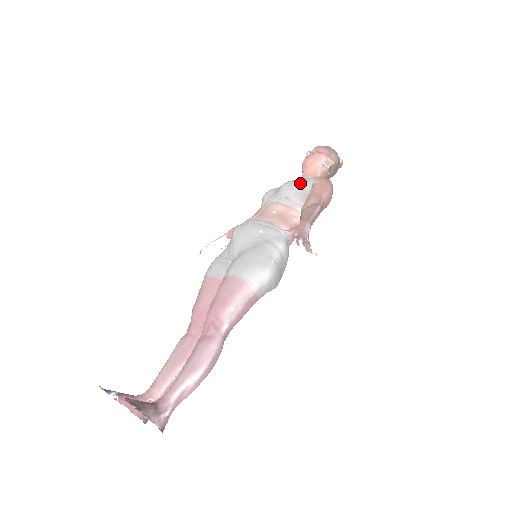
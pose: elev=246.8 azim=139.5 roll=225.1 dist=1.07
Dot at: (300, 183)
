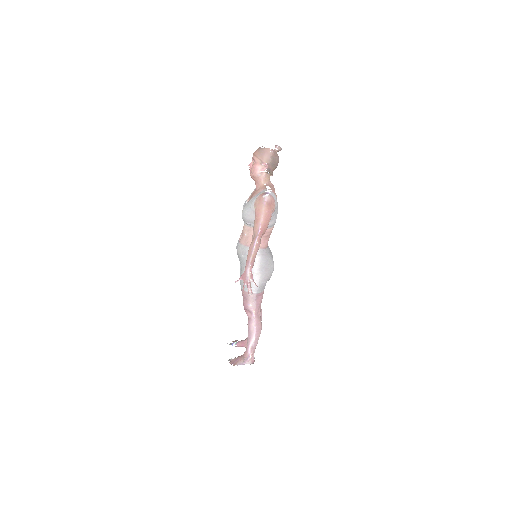
Dot at: (248, 211)
